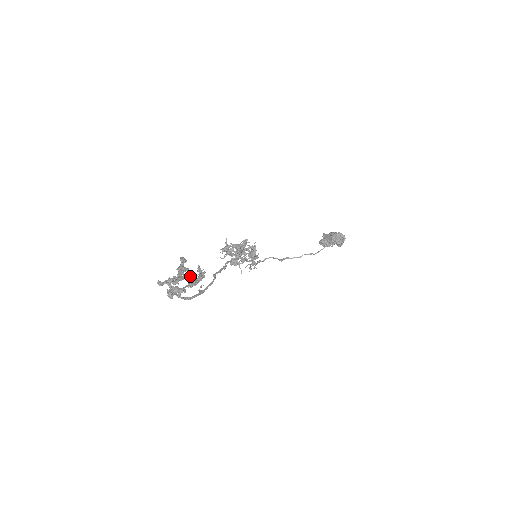
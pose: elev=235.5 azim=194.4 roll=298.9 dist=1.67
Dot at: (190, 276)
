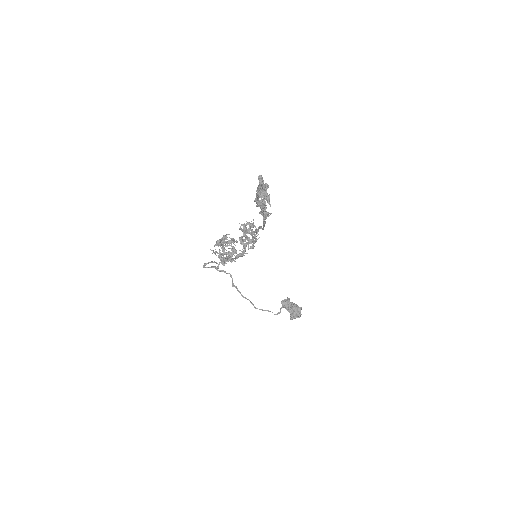
Dot at: occluded
